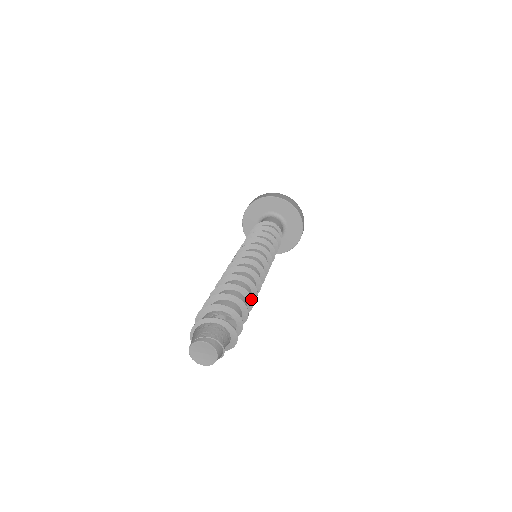
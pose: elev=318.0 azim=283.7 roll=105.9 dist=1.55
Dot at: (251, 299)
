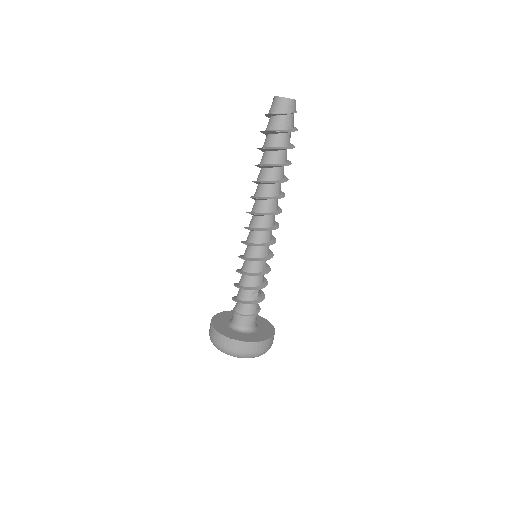
Dot at: occluded
